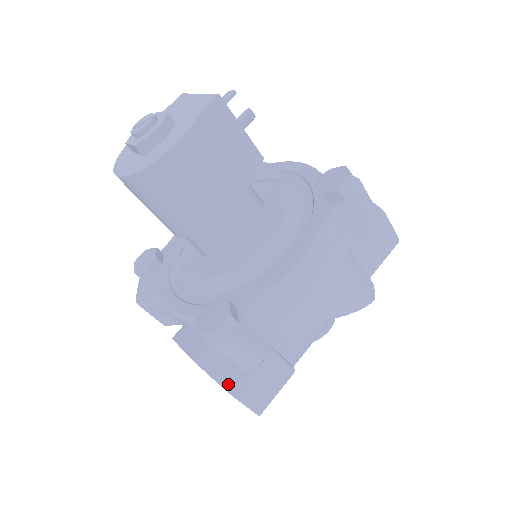
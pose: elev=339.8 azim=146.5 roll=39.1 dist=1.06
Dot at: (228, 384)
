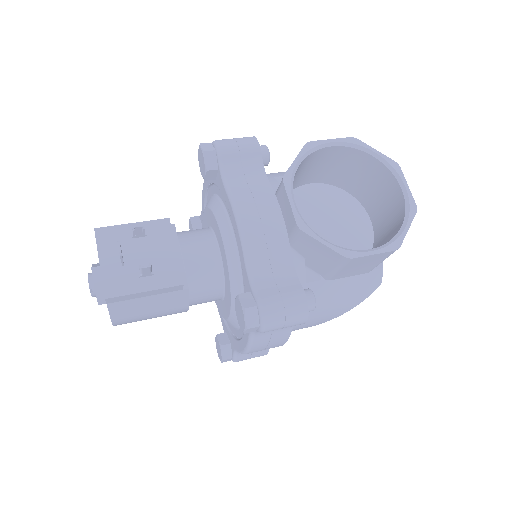
Dot at: occluded
